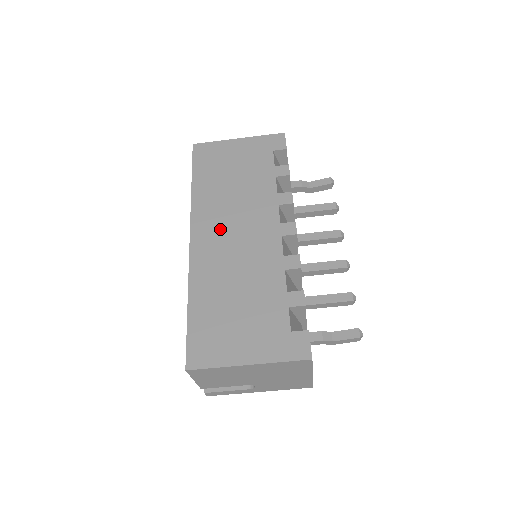
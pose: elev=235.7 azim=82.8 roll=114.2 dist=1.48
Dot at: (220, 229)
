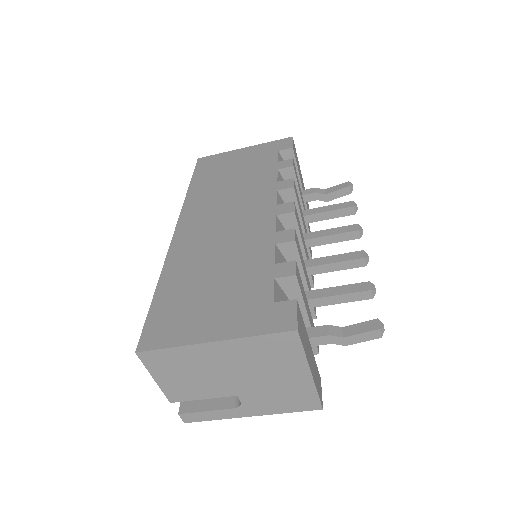
Dot at: (209, 218)
